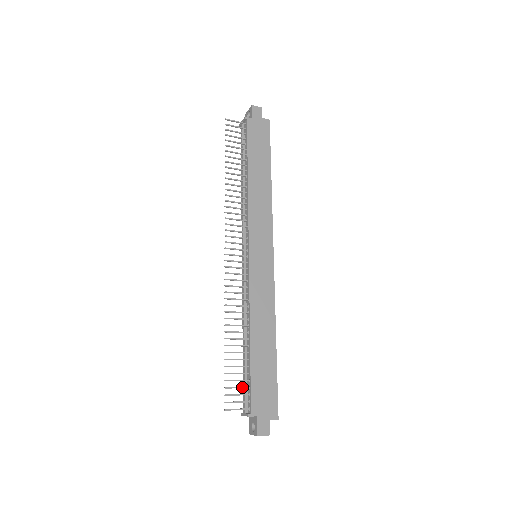
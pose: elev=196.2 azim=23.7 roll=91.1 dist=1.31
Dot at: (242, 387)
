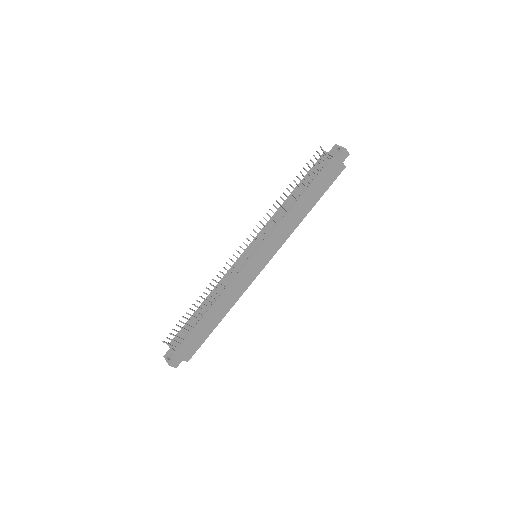
Dot at: (183, 334)
